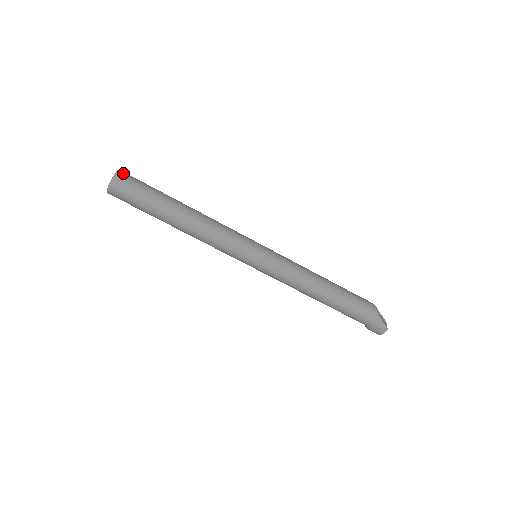
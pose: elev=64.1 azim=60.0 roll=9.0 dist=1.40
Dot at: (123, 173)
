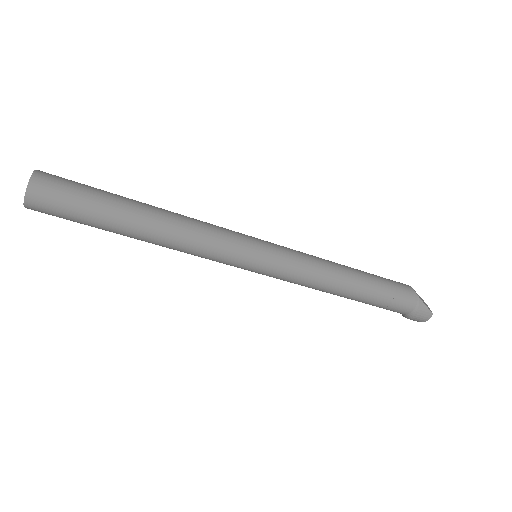
Dot at: (43, 174)
